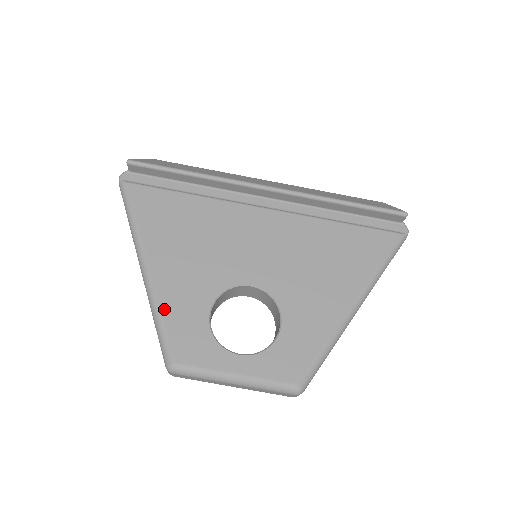
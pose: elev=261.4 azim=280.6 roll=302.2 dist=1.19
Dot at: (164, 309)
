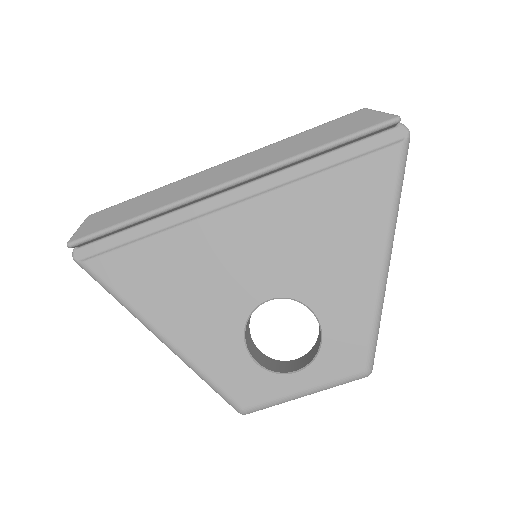
Dot at: (204, 368)
